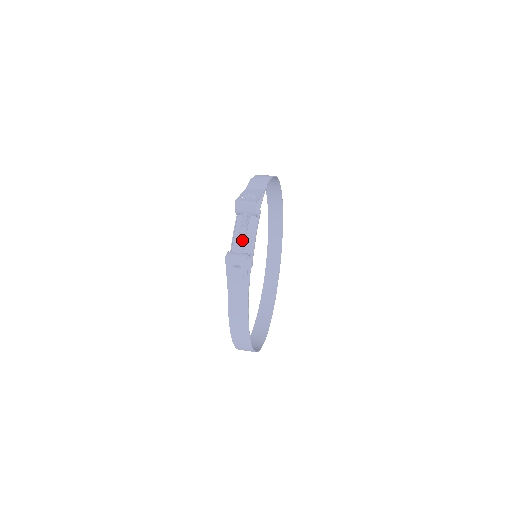
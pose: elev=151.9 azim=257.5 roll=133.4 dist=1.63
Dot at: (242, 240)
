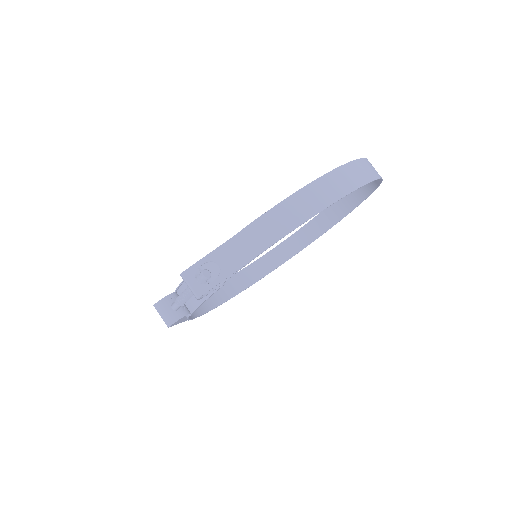
Dot at: (179, 303)
